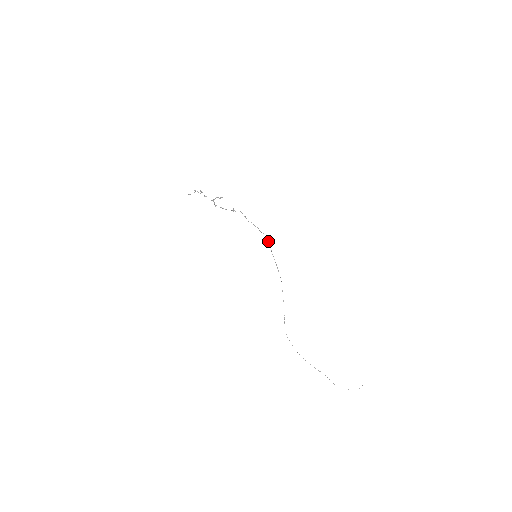
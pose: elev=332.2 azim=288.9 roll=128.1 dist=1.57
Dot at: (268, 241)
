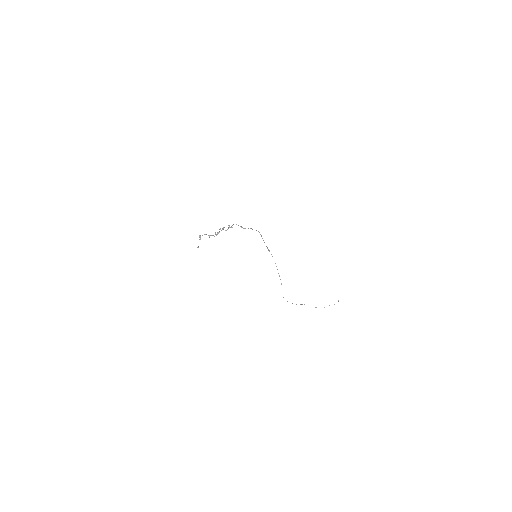
Dot at: (260, 234)
